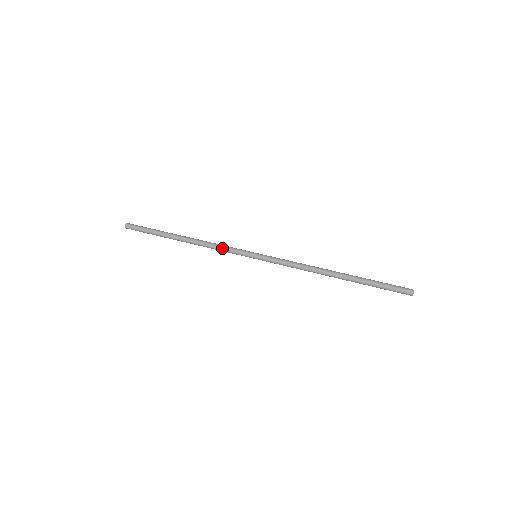
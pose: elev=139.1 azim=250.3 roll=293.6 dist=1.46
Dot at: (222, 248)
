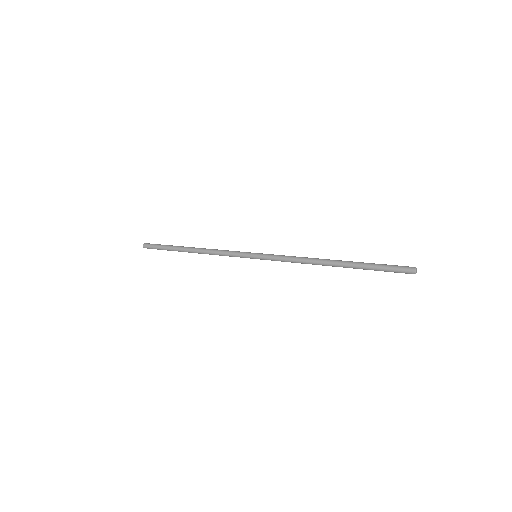
Dot at: (225, 251)
